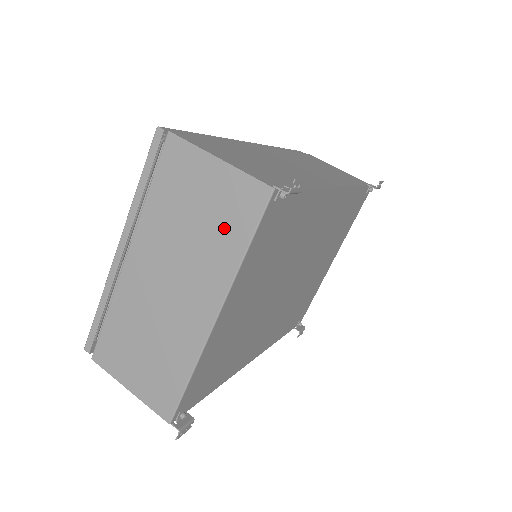
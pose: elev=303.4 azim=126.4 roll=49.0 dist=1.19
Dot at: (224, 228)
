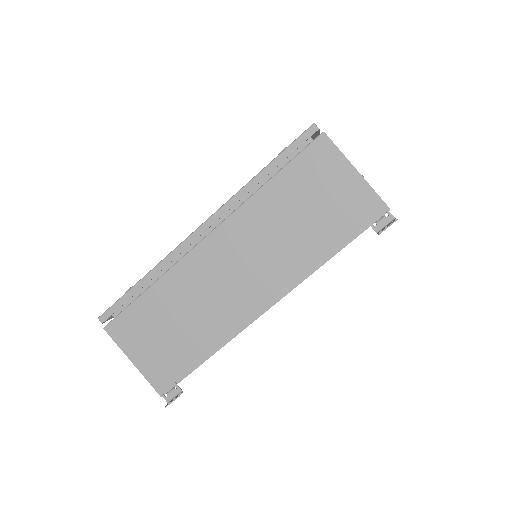
Dot at: occluded
